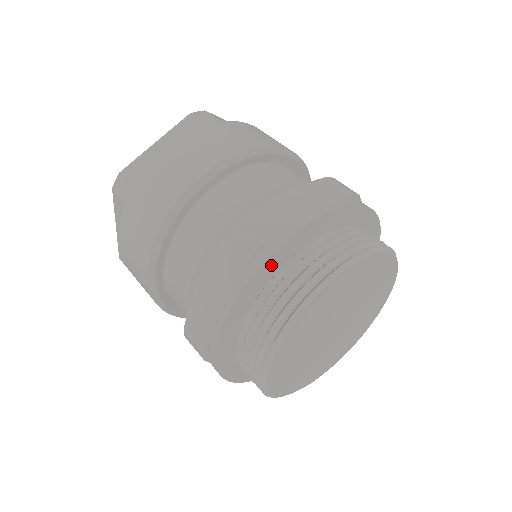
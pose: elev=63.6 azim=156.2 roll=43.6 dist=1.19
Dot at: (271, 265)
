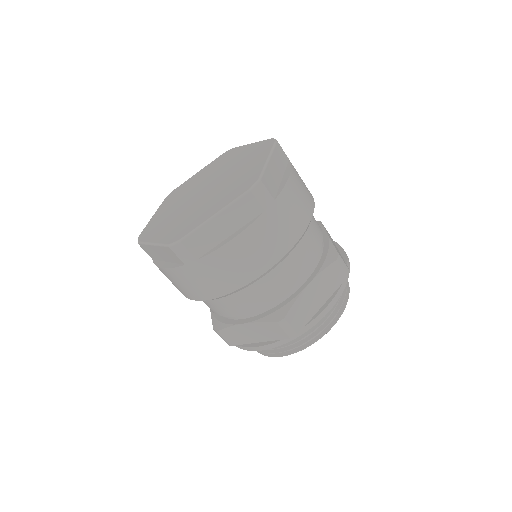
Dot at: occluded
